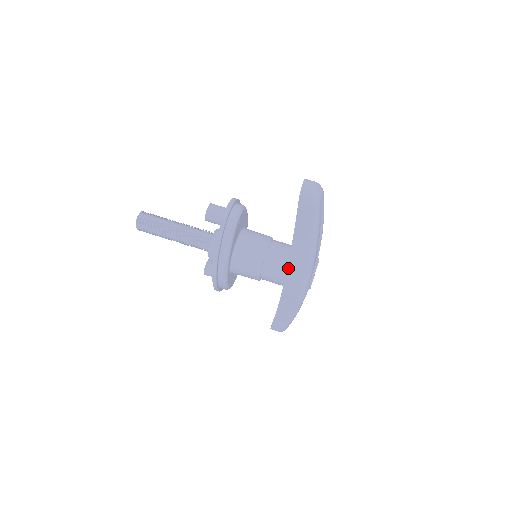
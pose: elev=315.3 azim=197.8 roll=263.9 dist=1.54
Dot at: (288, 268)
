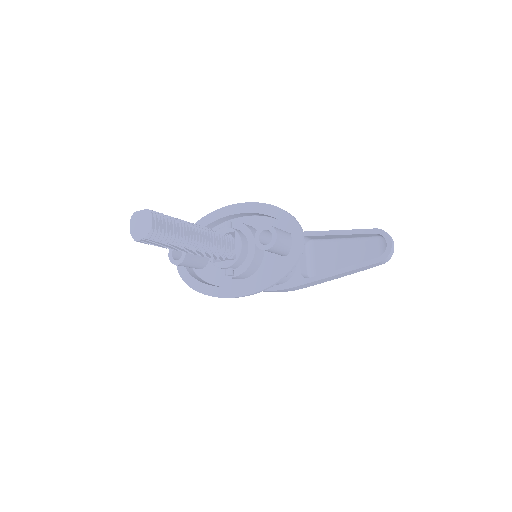
Dot at: (301, 285)
